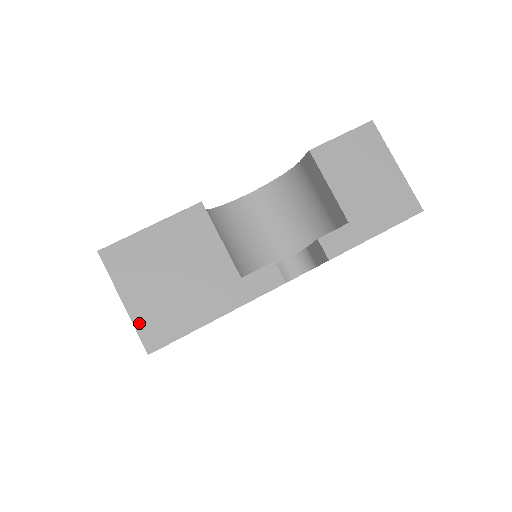
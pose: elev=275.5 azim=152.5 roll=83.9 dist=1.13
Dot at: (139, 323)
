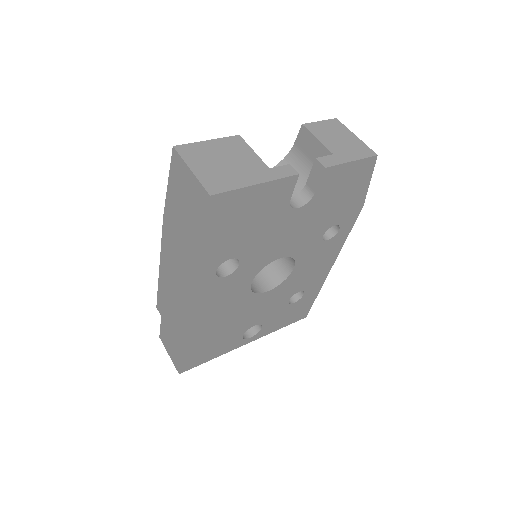
Dot at: (203, 180)
